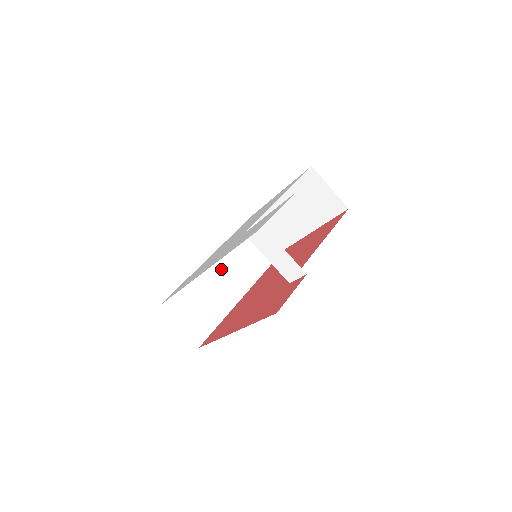
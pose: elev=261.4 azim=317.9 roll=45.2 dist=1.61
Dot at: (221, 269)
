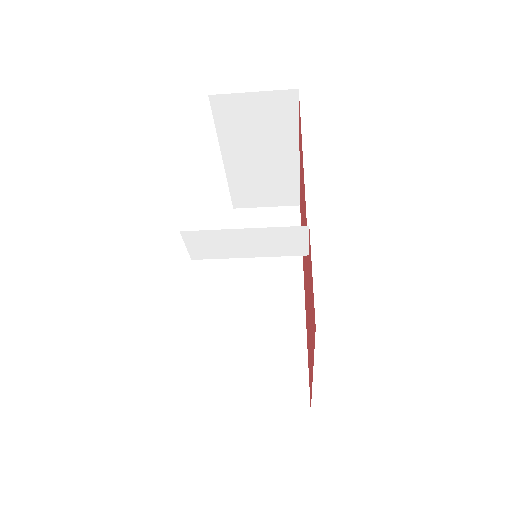
Dot at: (253, 298)
